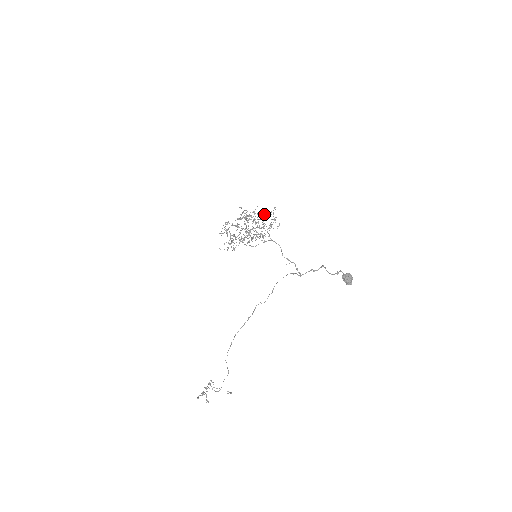
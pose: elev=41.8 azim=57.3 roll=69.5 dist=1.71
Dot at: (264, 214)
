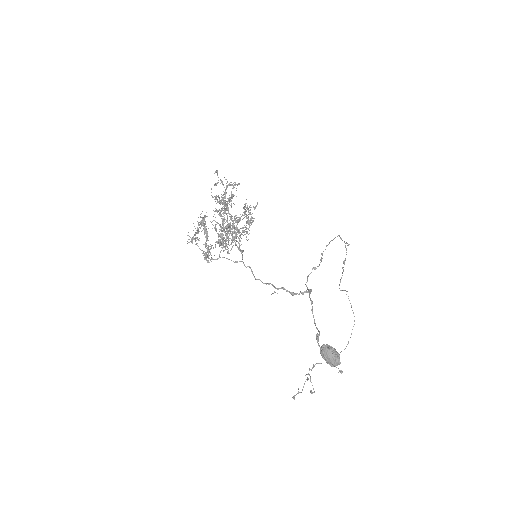
Dot at: (229, 195)
